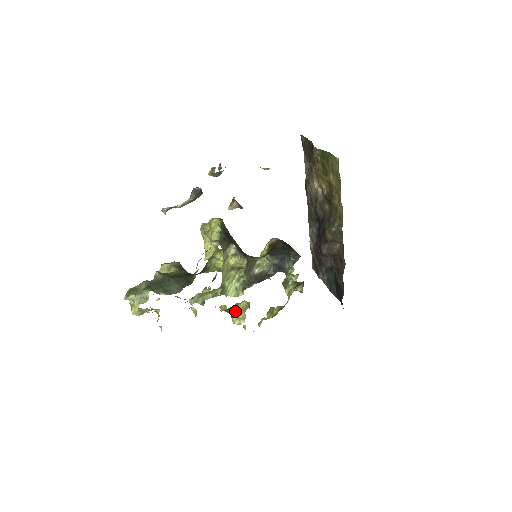
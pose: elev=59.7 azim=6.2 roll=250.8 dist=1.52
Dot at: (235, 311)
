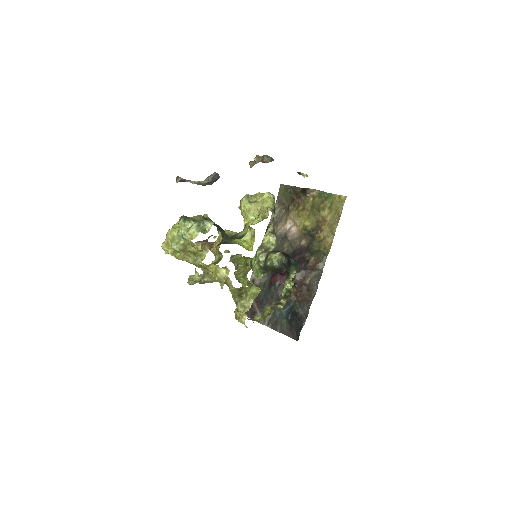
Dot at: (244, 296)
